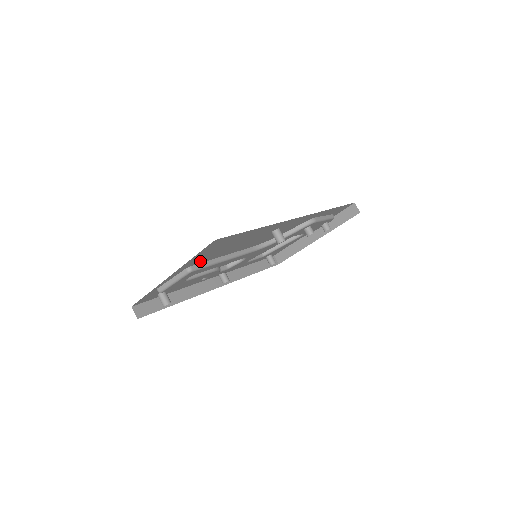
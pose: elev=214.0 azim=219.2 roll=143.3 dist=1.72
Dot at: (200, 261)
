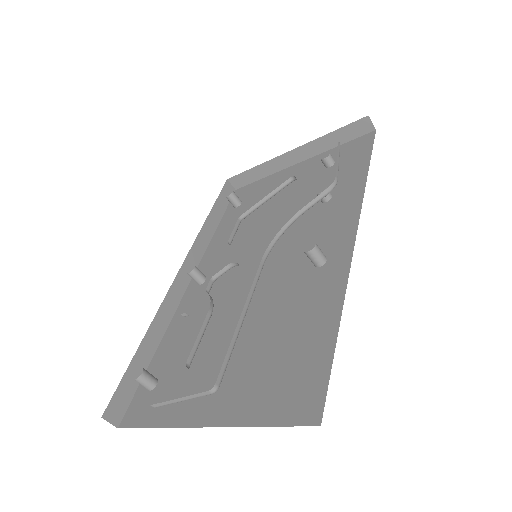
Dot at: occluded
